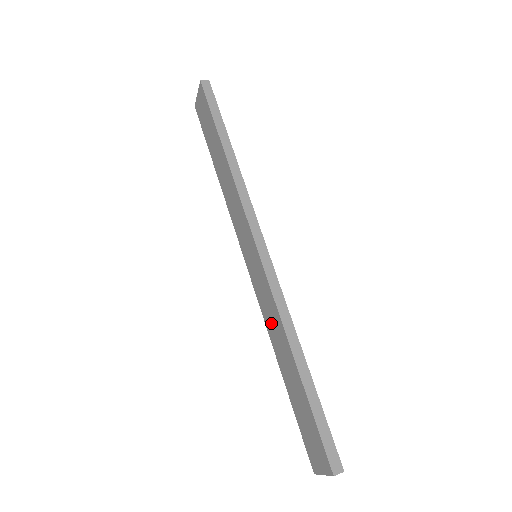
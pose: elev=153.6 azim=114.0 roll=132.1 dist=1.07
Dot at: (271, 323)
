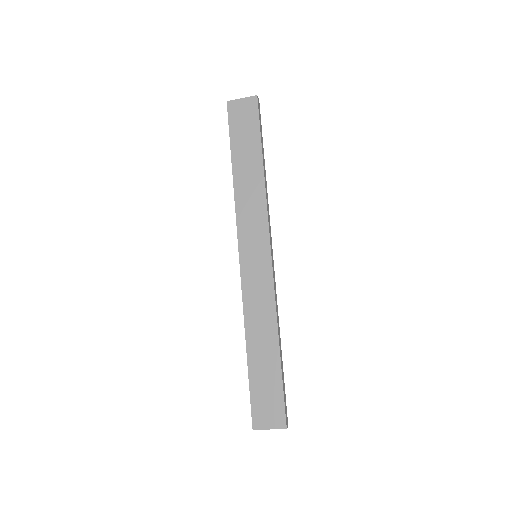
Dot at: (256, 311)
